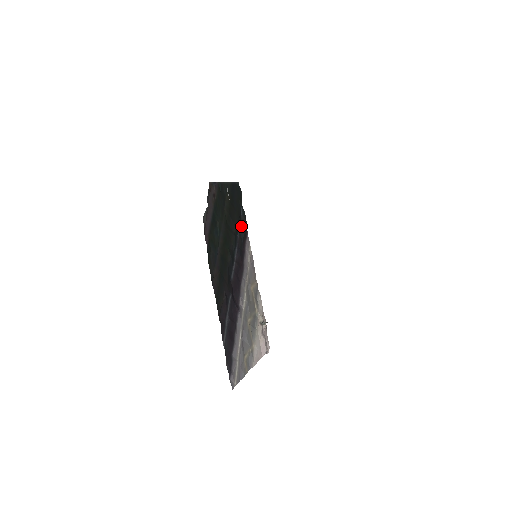
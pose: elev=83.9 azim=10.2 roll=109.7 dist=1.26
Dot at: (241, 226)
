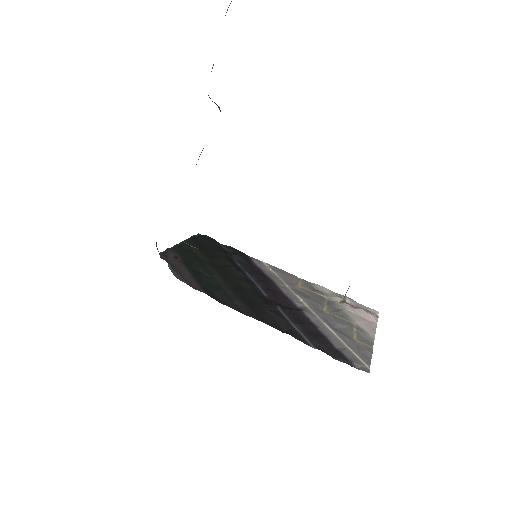
Dot at: (234, 256)
